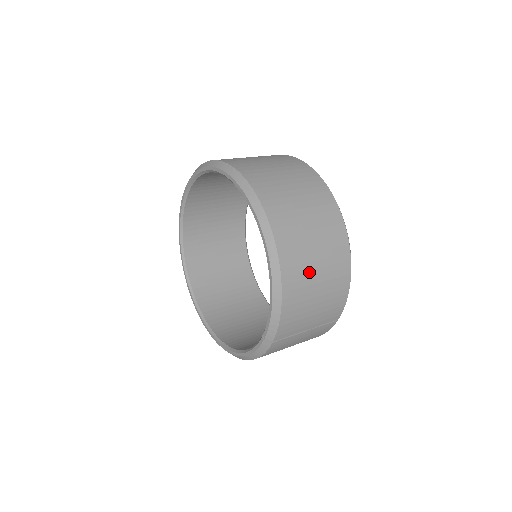
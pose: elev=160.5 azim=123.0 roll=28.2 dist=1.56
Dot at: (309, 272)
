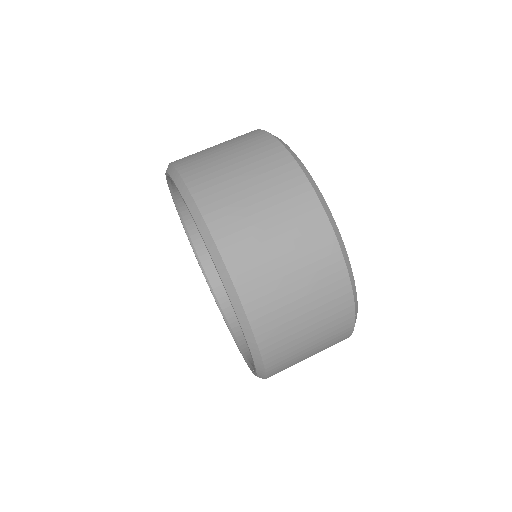
Dot at: (298, 345)
